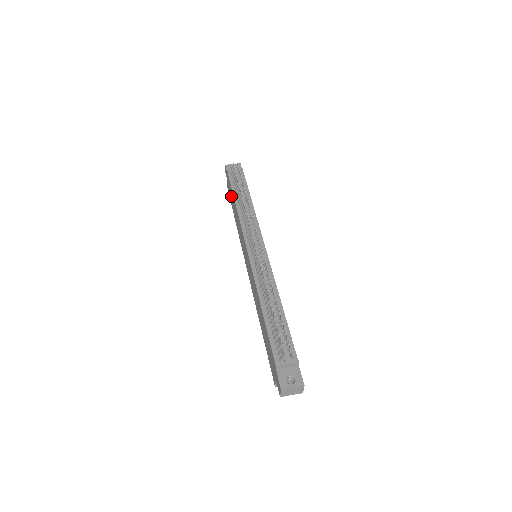
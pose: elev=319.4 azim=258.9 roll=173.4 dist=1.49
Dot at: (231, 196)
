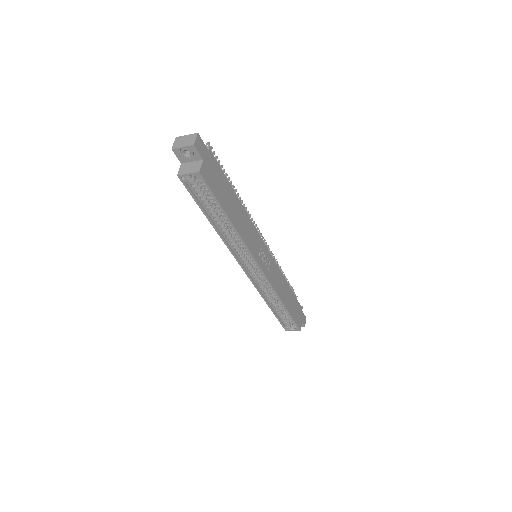
Dot at: occluded
